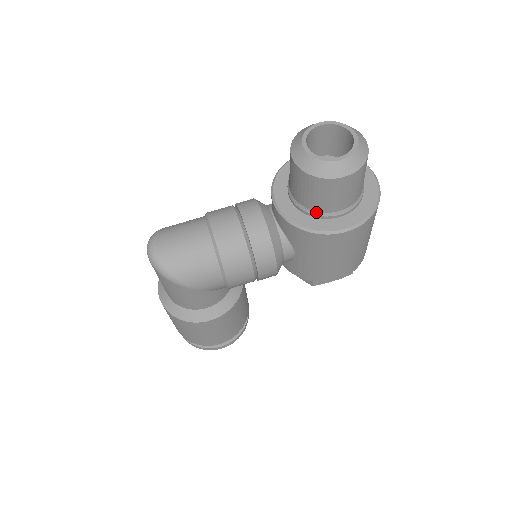
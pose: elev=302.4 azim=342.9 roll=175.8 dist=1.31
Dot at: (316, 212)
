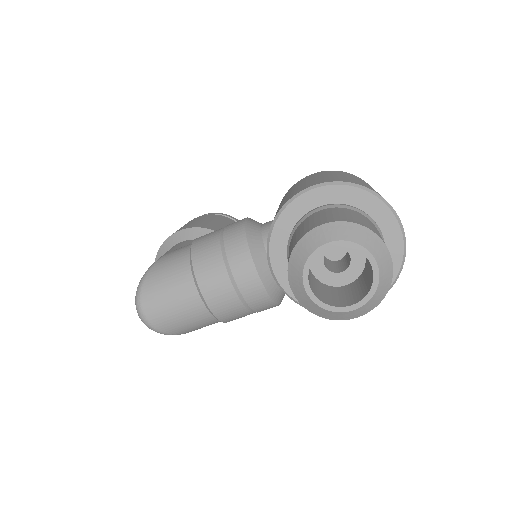
Dot at: occluded
